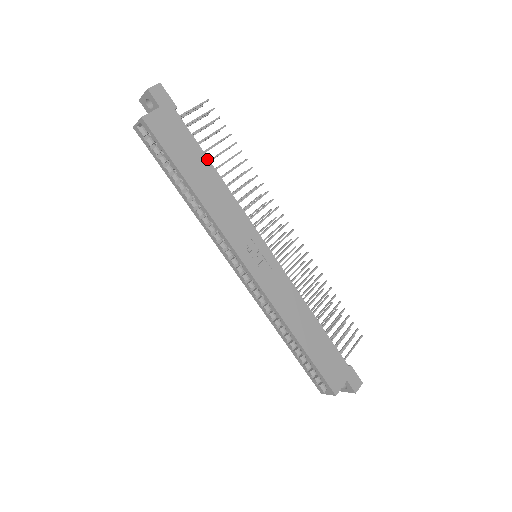
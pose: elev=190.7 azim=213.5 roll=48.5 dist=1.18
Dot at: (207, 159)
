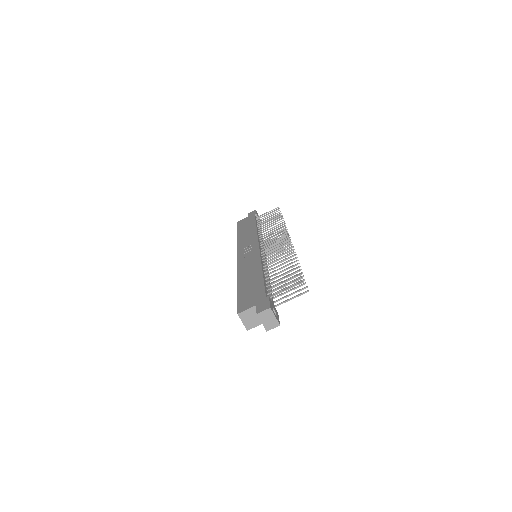
Dot at: (255, 224)
